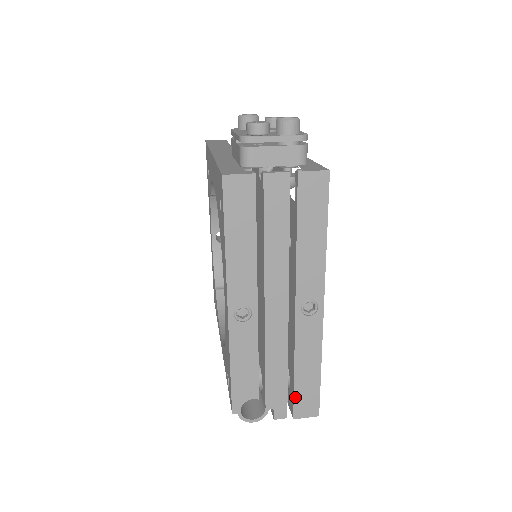
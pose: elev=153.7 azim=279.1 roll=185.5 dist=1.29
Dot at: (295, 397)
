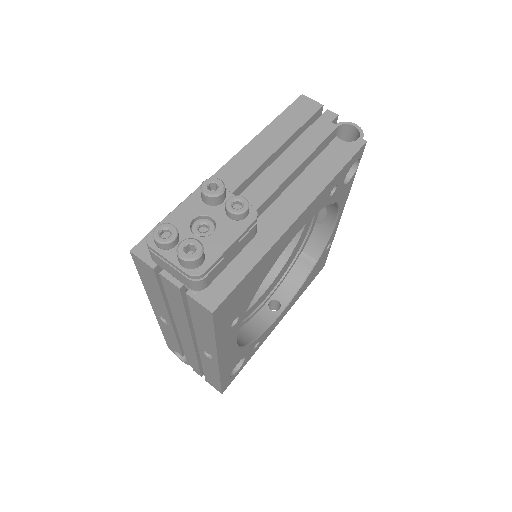
Dot at: (205, 375)
